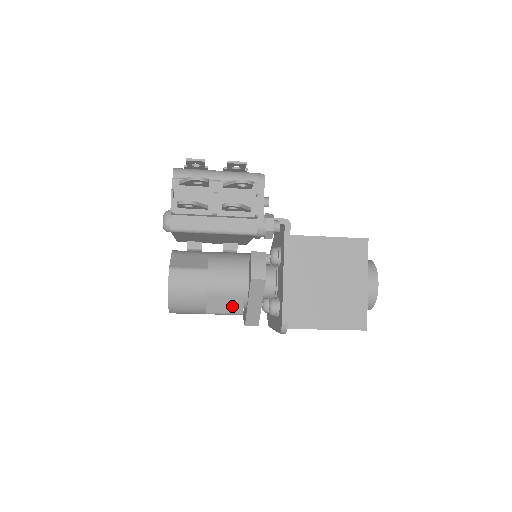
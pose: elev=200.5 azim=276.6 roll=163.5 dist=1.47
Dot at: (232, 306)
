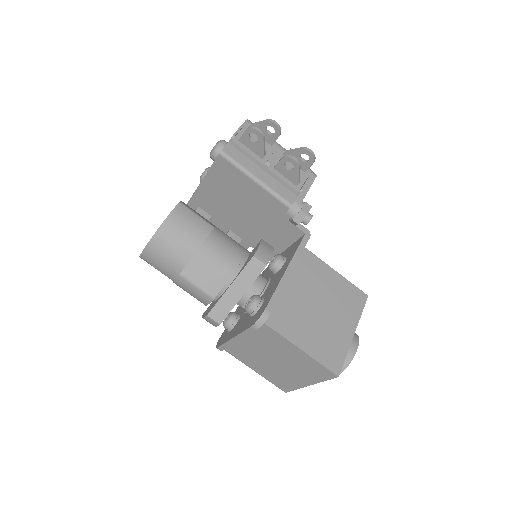
Dot at: (211, 281)
